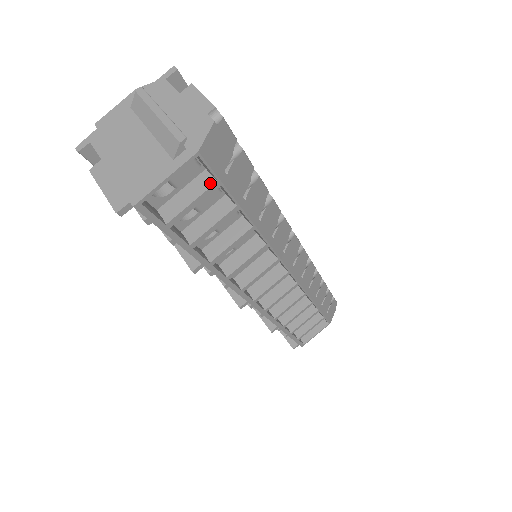
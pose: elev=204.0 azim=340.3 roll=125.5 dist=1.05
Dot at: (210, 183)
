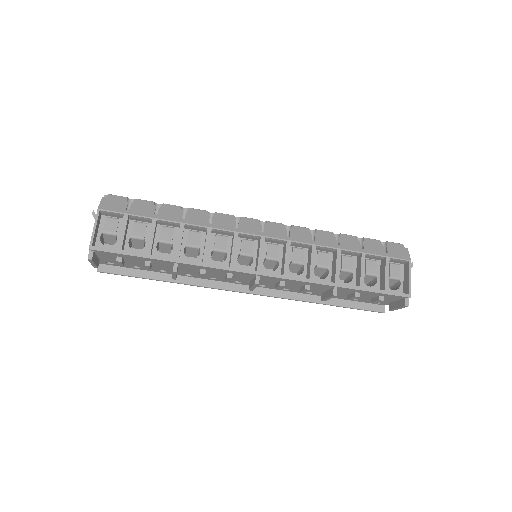
Dot at: (123, 219)
